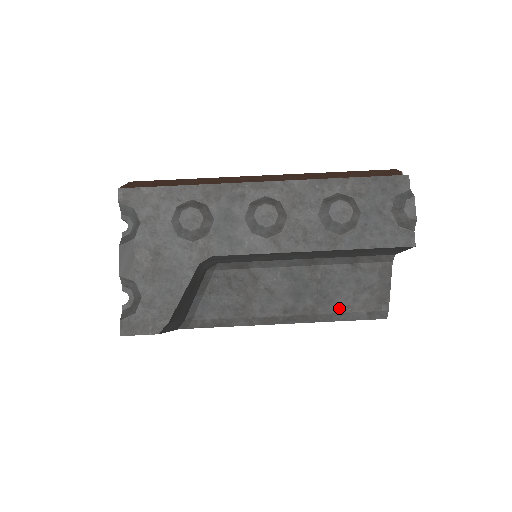
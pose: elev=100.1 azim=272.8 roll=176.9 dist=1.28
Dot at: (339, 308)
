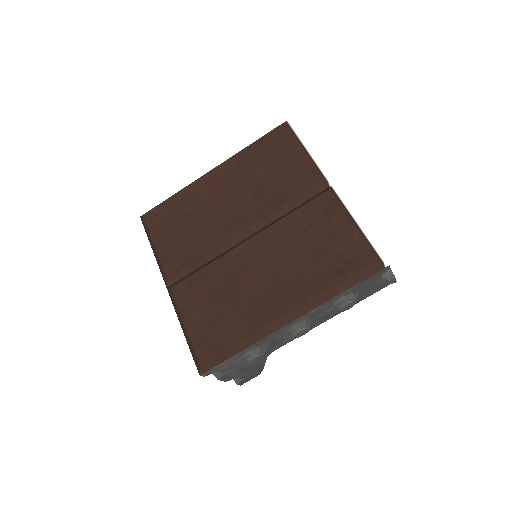
Dot at: occluded
